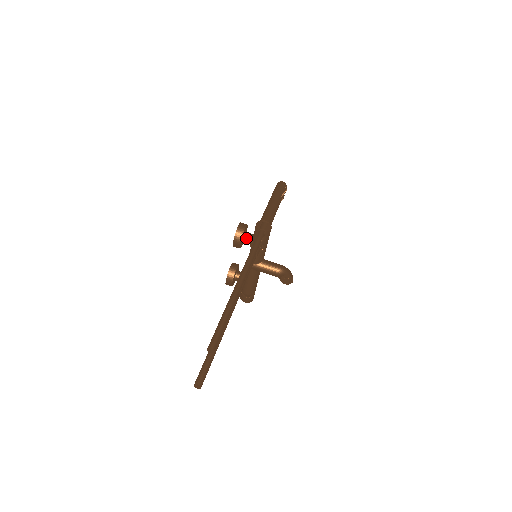
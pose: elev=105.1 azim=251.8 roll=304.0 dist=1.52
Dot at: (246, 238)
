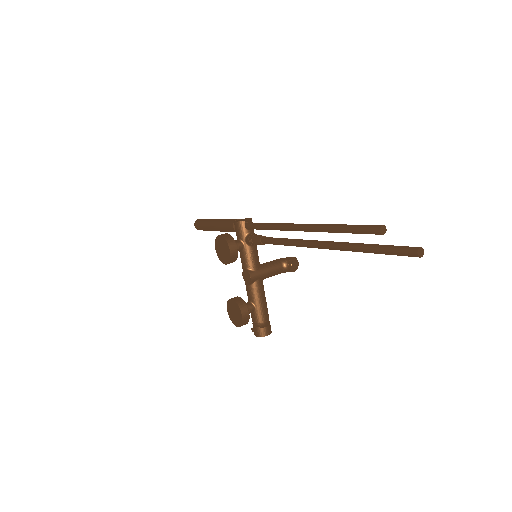
Dot at: occluded
